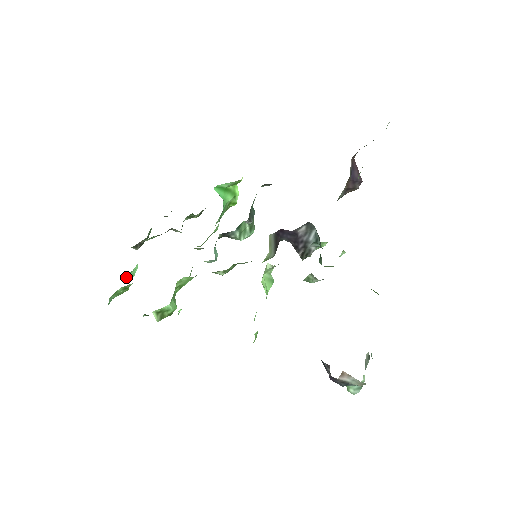
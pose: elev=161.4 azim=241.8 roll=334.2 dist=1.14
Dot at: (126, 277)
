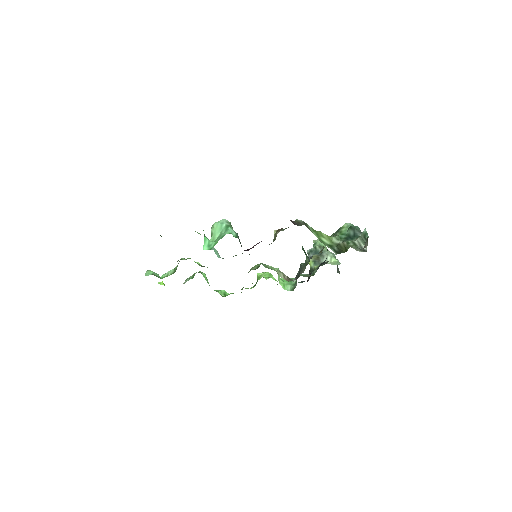
Dot at: occluded
